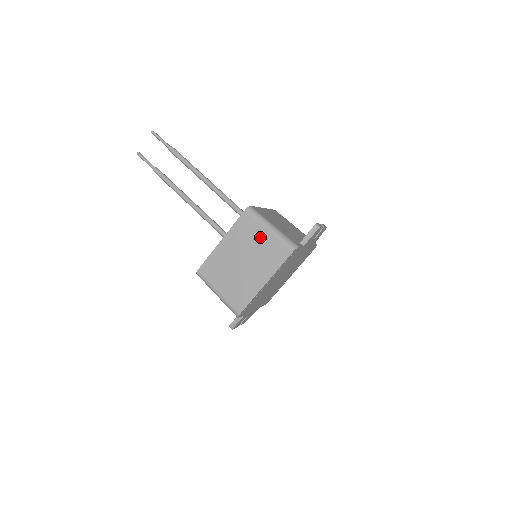
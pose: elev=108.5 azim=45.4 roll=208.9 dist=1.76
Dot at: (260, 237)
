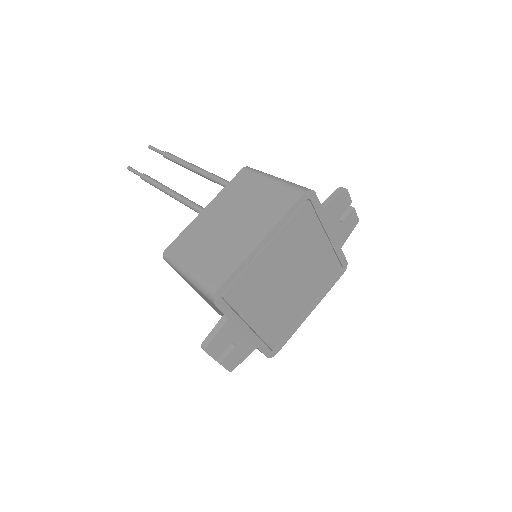
Dot at: (259, 189)
